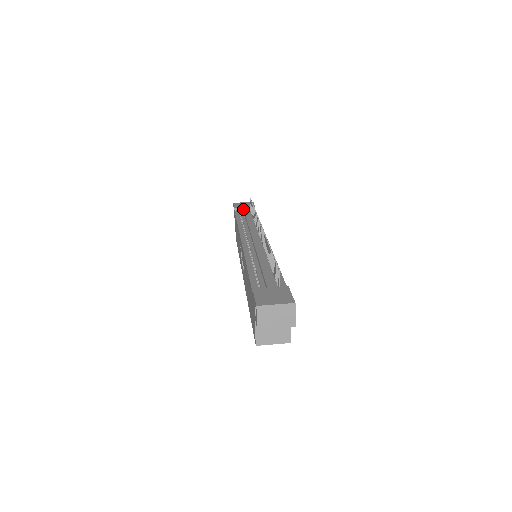
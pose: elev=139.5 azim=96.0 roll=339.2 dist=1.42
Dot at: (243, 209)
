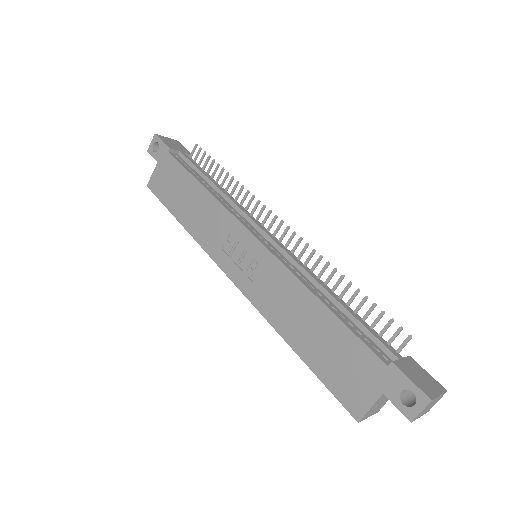
Dot at: (186, 156)
